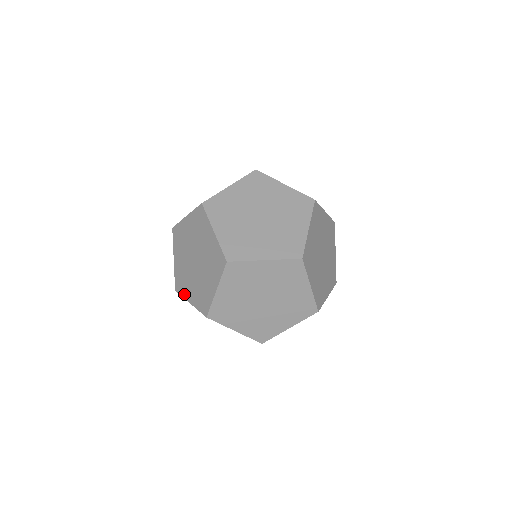
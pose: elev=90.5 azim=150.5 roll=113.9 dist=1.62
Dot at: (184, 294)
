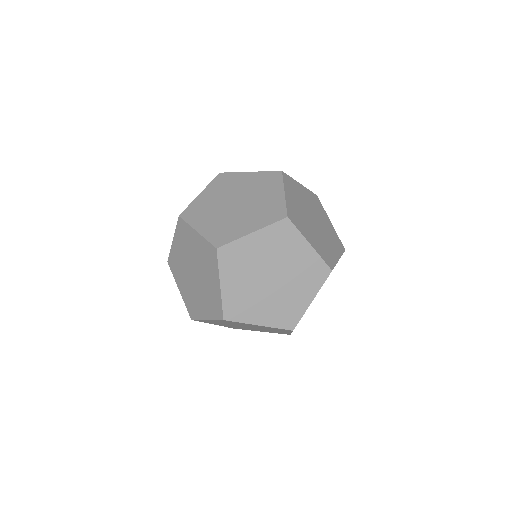
Dot at: occluded
